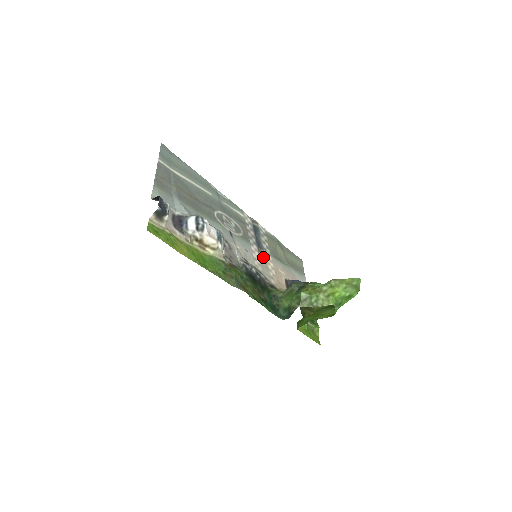
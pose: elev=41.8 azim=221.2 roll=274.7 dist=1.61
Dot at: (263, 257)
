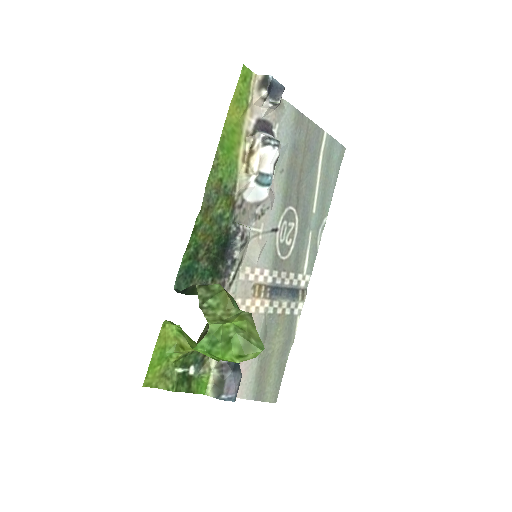
Dot at: (259, 292)
